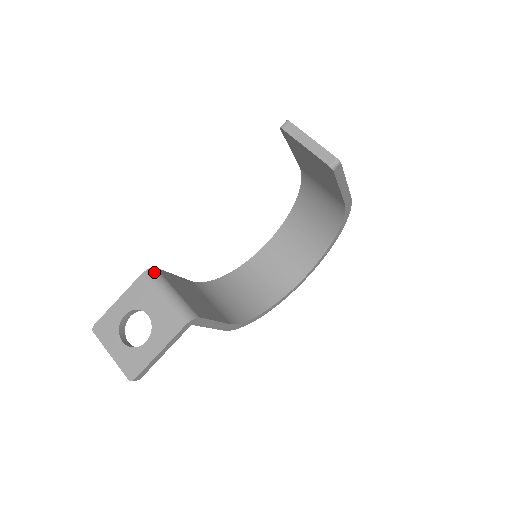
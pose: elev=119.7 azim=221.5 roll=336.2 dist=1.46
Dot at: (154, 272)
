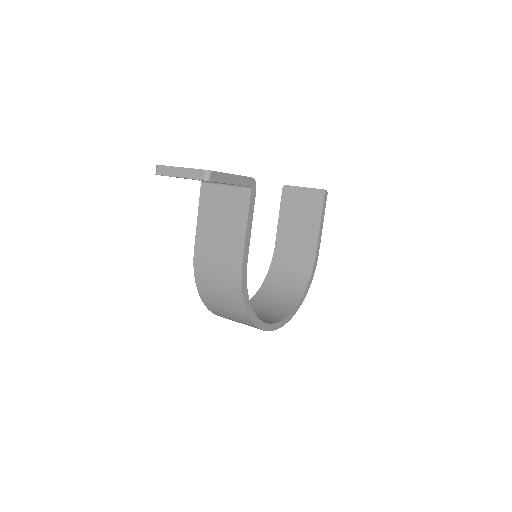
Dot at: occluded
